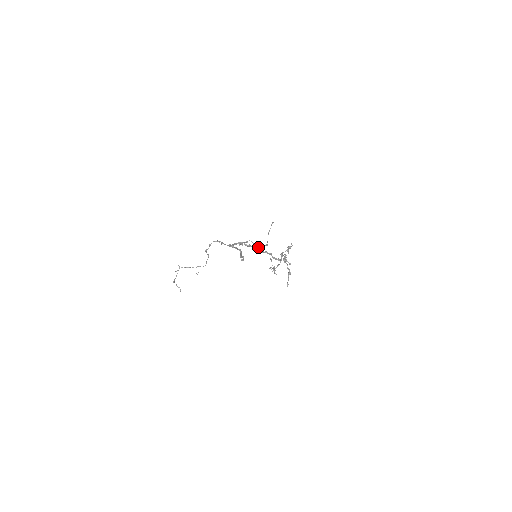
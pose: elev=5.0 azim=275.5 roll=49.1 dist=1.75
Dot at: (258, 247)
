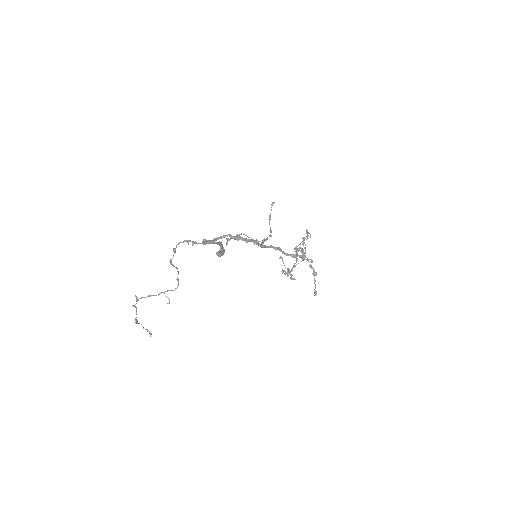
Dot at: (256, 239)
